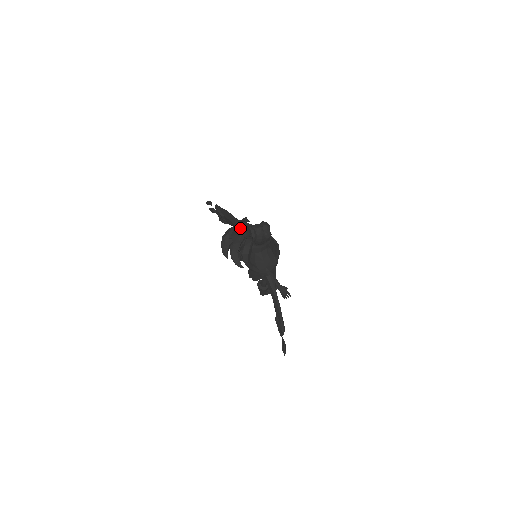
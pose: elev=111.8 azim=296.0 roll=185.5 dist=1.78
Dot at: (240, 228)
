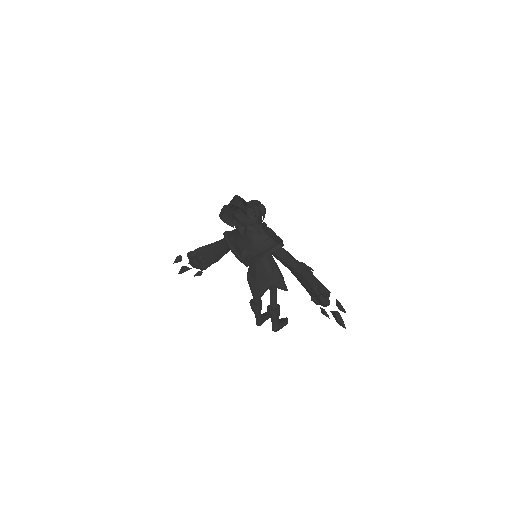
Dot at: (234, 196)
